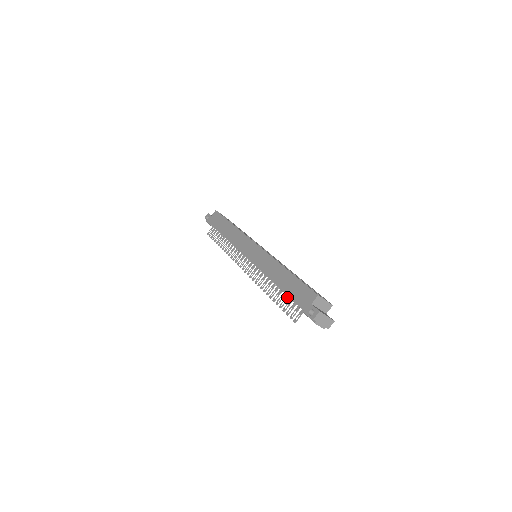
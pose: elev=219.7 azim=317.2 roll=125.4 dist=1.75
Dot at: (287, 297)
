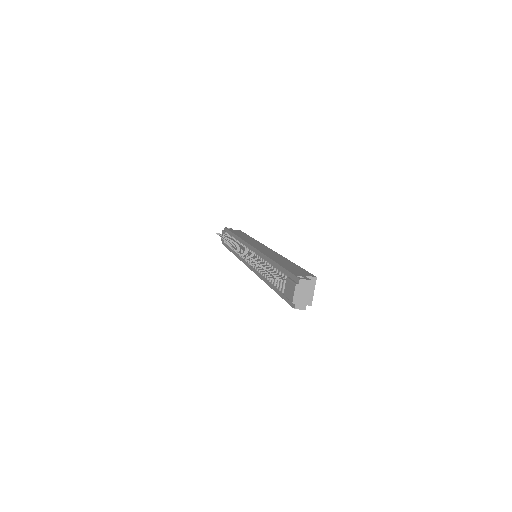
Dot at: (274, 270)
